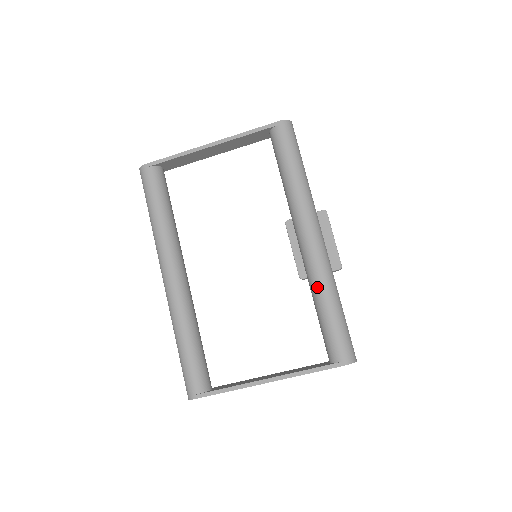
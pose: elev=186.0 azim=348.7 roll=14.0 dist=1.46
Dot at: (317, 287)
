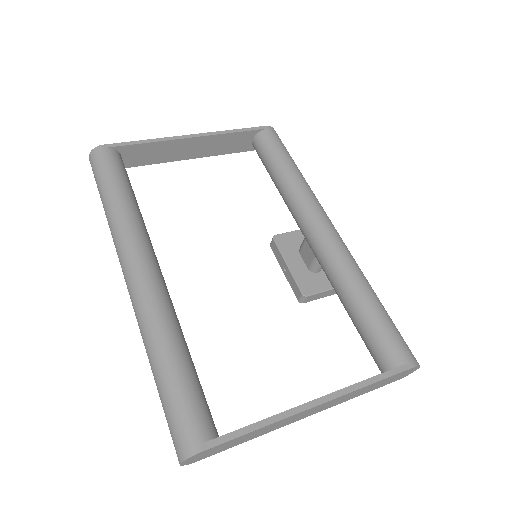
Dot at: (350, 277)
